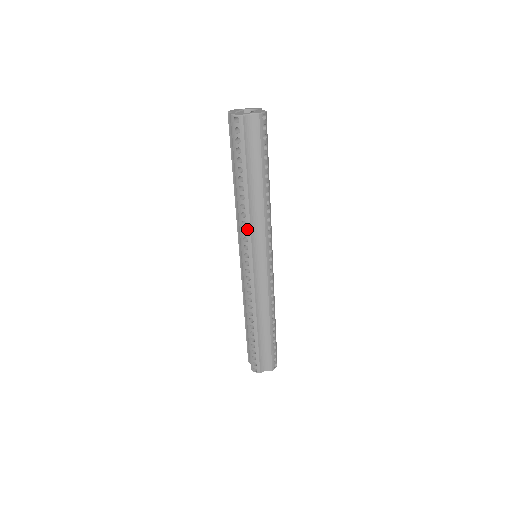
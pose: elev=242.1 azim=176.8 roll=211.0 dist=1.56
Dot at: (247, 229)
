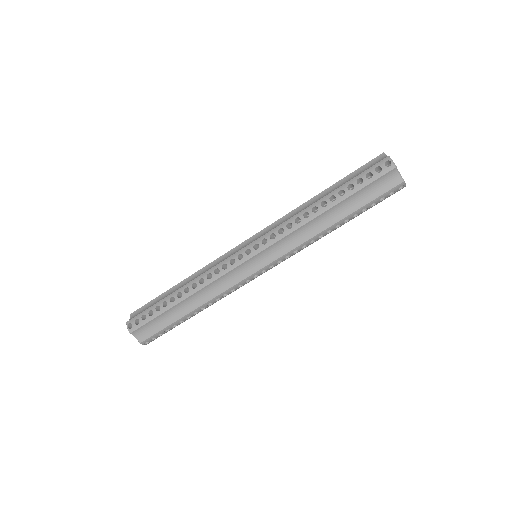
Dot at: (286, 232)
